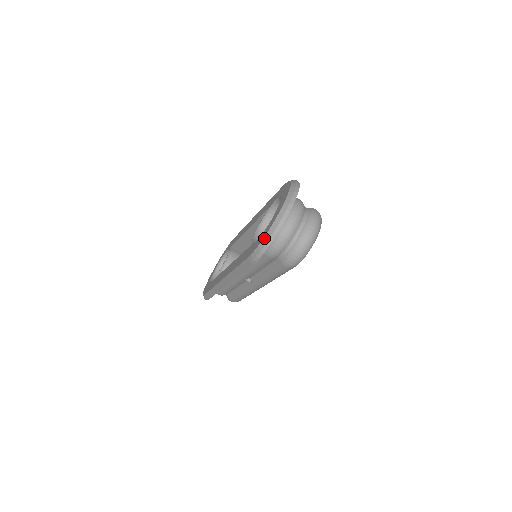
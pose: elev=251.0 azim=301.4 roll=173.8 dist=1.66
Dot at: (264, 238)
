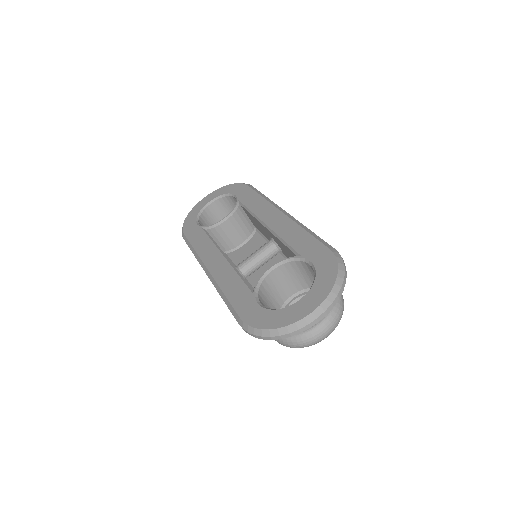
Dot at: (266, 330)
